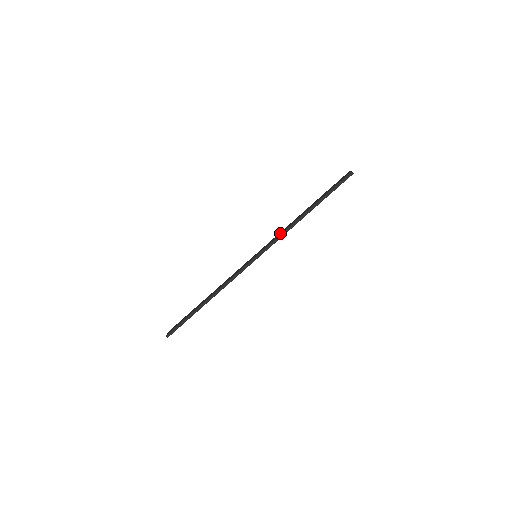
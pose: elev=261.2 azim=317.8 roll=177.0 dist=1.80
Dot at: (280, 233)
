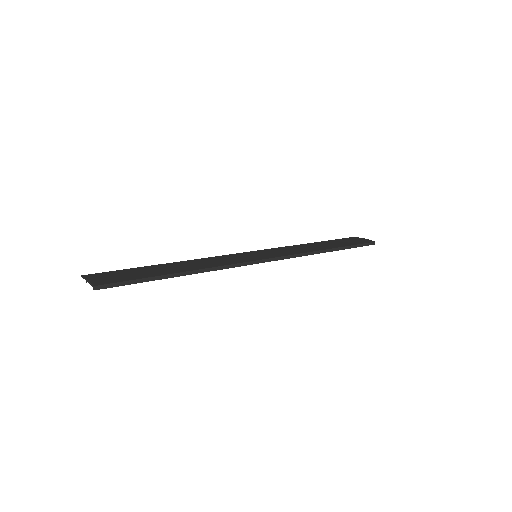
Dot at: (295, 250)
